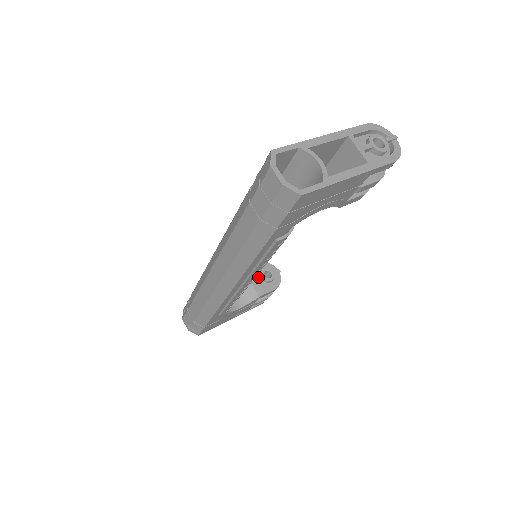
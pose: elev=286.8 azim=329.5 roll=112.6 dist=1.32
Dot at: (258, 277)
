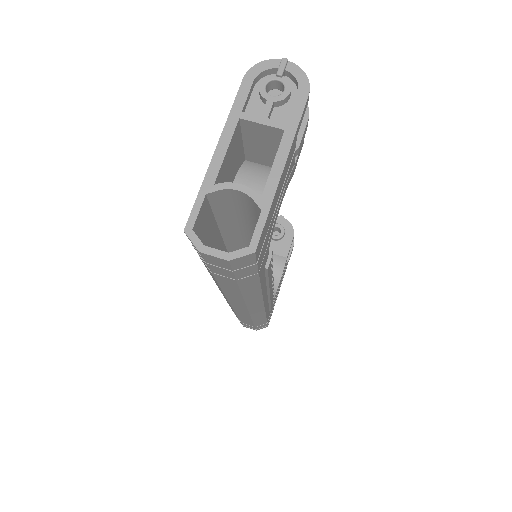
Dot at: occluded
